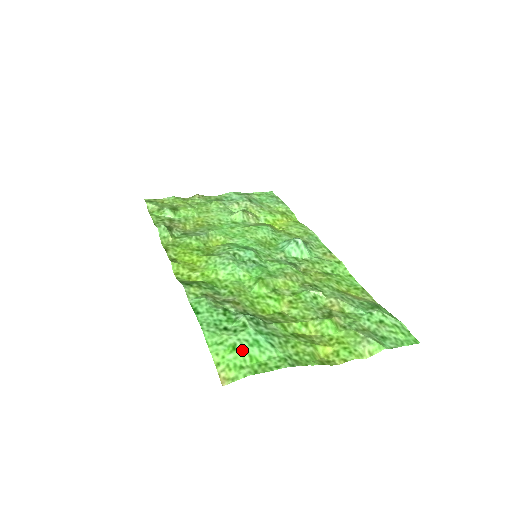
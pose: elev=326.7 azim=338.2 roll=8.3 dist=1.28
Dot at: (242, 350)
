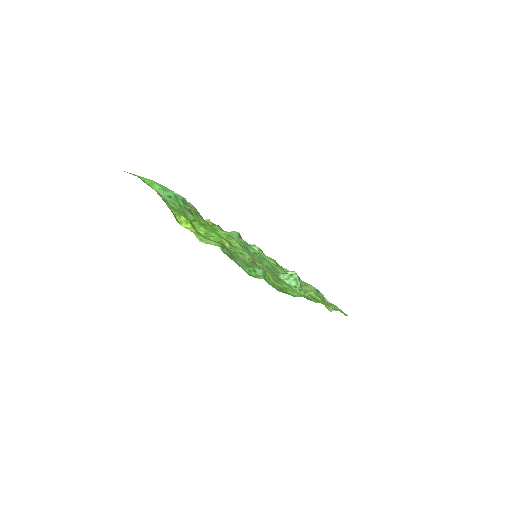
Dot at: (154, 182)
